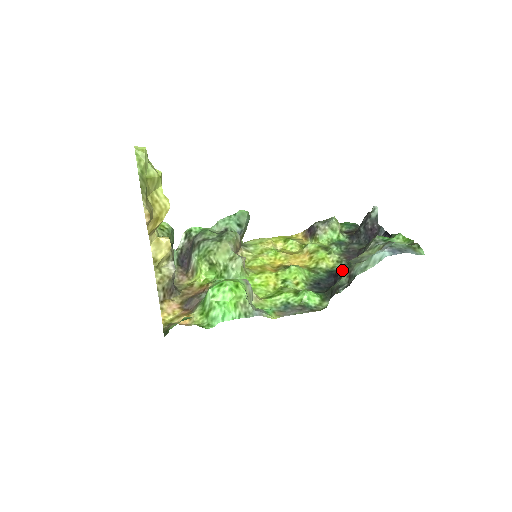
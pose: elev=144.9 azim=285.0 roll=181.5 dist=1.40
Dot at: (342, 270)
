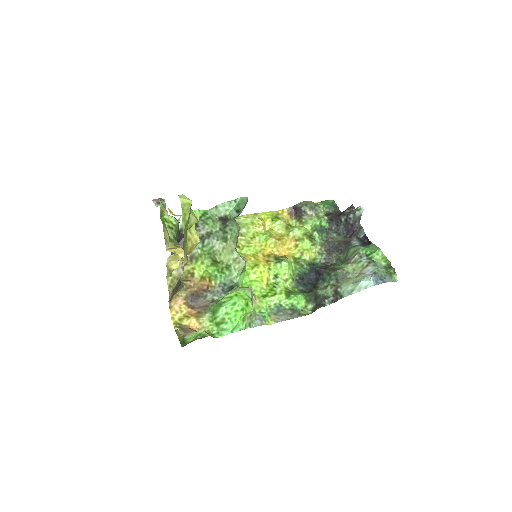
Dot at: (326, 273)
